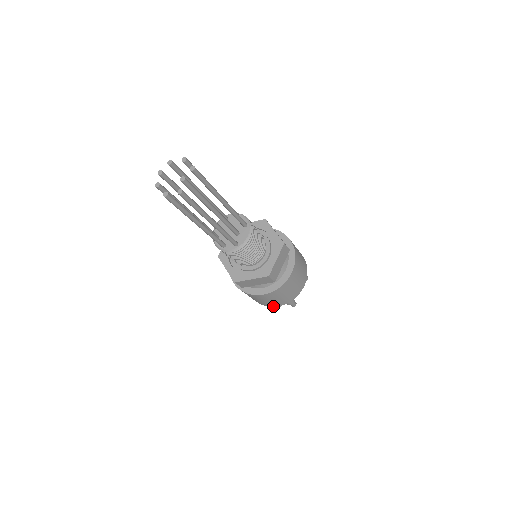
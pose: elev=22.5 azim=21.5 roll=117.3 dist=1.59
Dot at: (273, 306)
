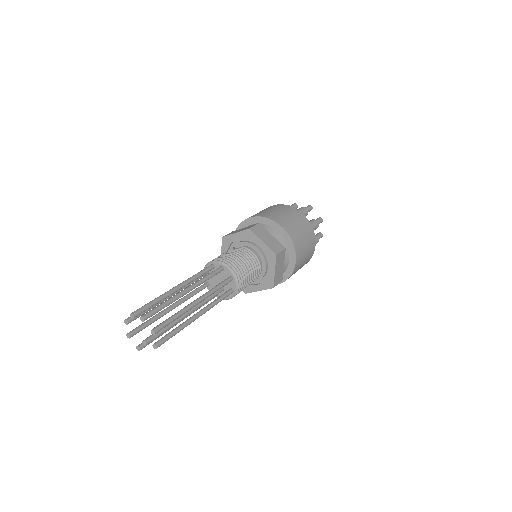
Dot at: occluded
